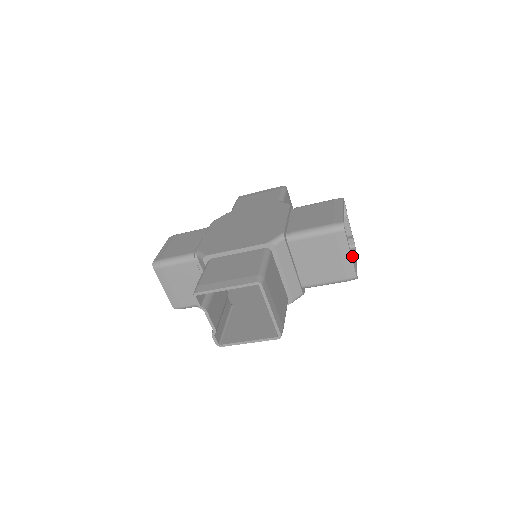
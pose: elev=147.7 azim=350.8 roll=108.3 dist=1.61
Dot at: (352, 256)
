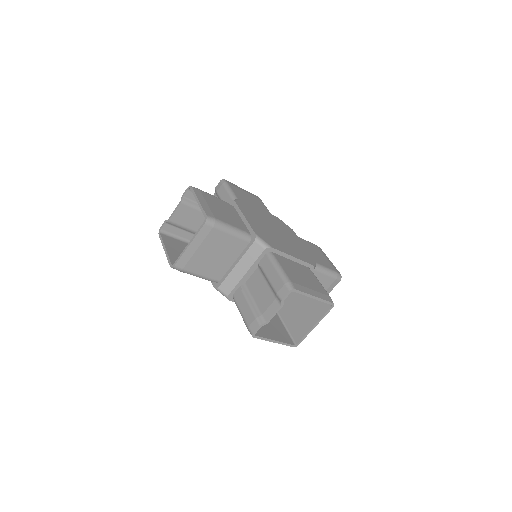
Dot at: occluded
